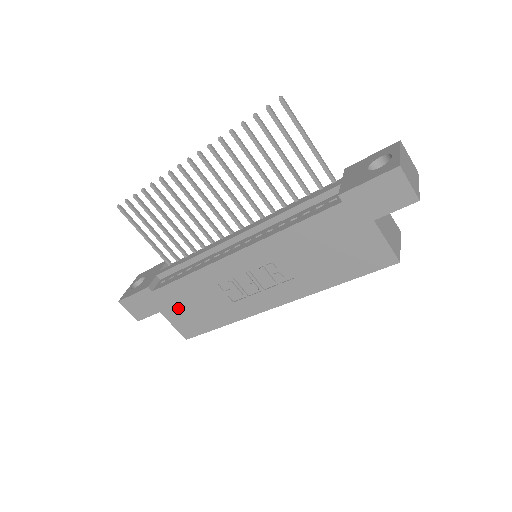
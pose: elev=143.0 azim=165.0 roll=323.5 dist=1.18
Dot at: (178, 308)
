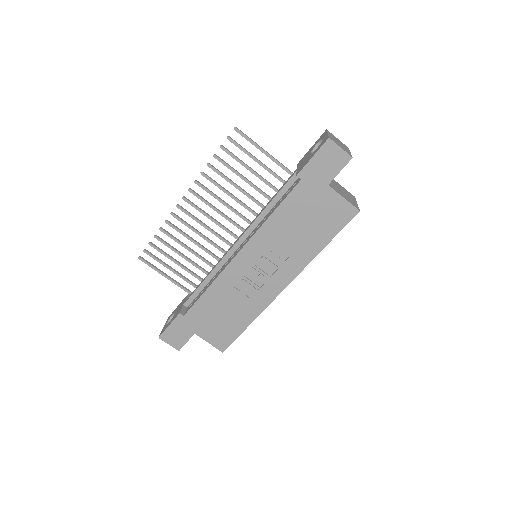
Dot at: (208, 323)
